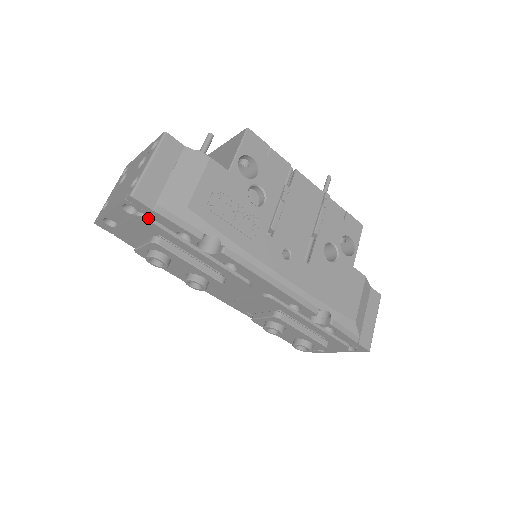
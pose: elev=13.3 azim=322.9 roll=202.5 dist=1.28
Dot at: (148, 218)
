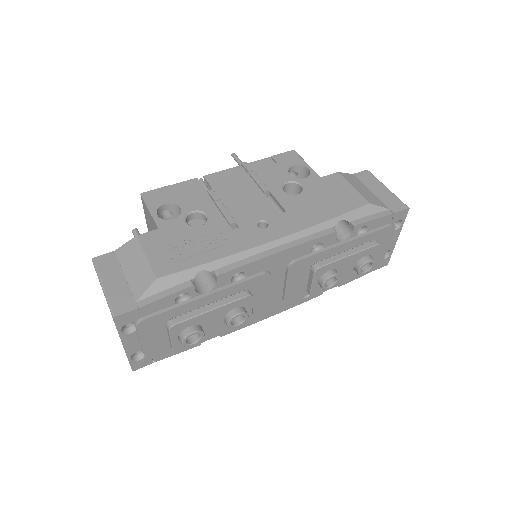
Dot at: (145, 318)
